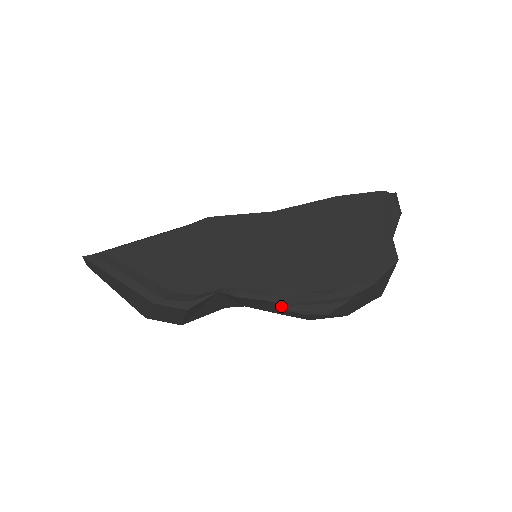
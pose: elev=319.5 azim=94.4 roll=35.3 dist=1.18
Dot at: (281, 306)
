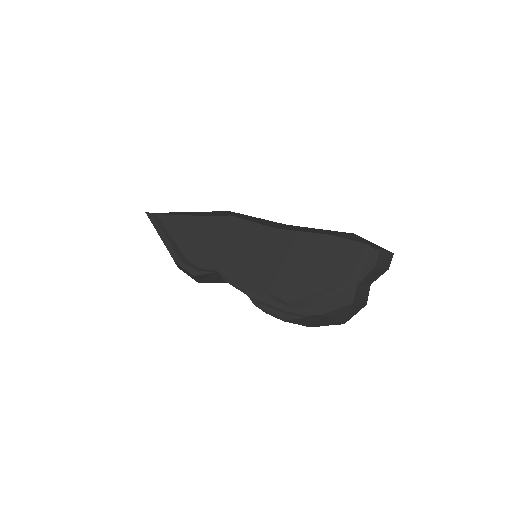
Dot at: (252, 301)
